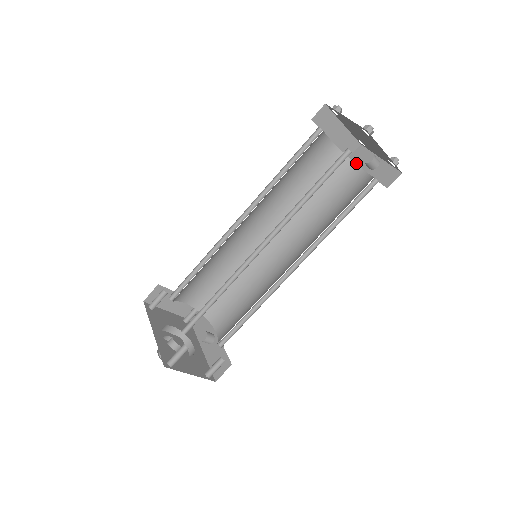
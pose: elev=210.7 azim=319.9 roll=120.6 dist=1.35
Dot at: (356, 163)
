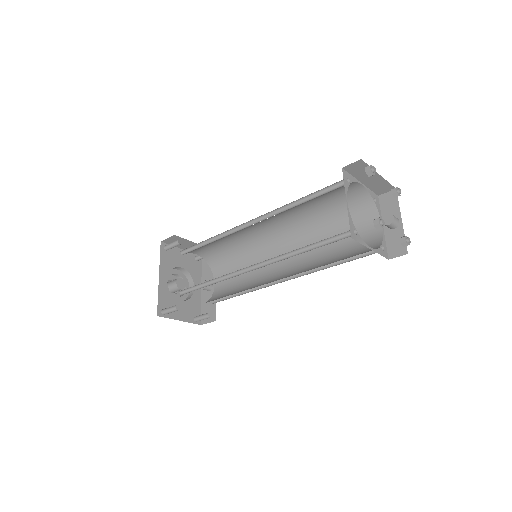
Dot at: (381, 208)
